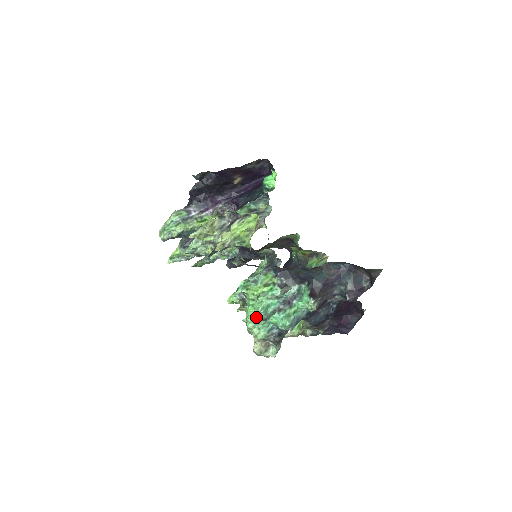
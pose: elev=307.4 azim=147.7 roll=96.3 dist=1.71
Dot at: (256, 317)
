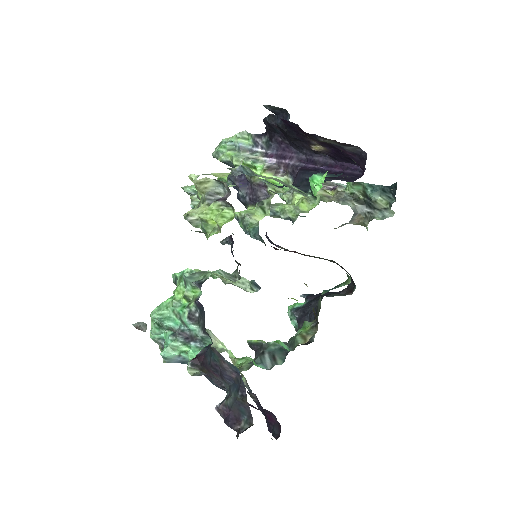
Dot at: occluded
